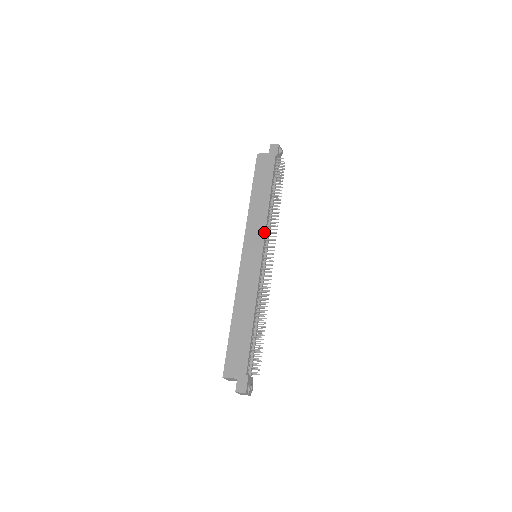
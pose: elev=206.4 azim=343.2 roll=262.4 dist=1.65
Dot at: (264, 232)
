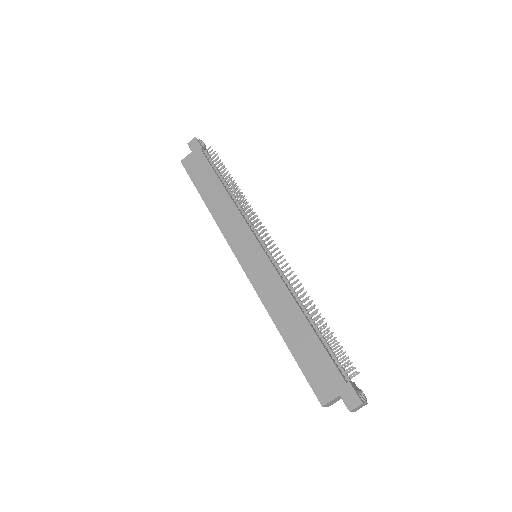
Dot at: (246, 226)
